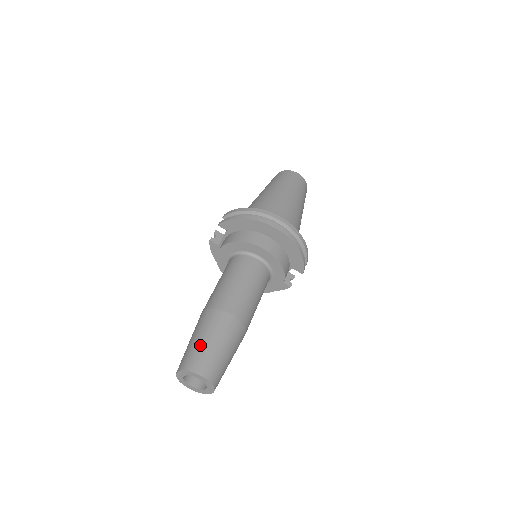
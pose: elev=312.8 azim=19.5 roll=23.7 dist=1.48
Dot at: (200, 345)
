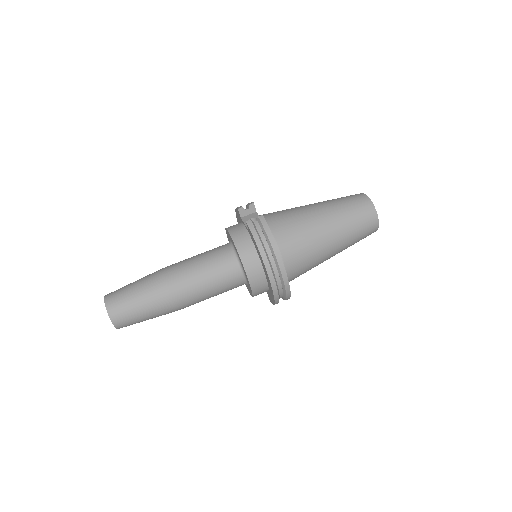
Dot at: (132, 304)
